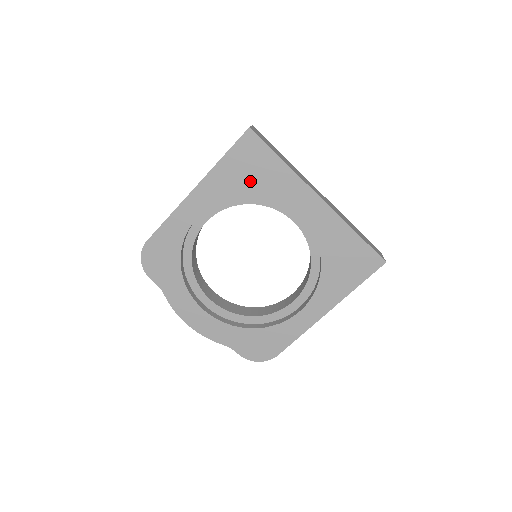
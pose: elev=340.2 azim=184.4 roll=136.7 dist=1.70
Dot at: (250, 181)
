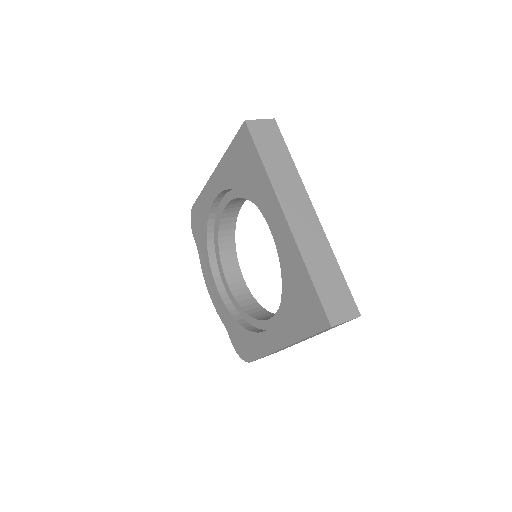
Dot at: (243, 177)
